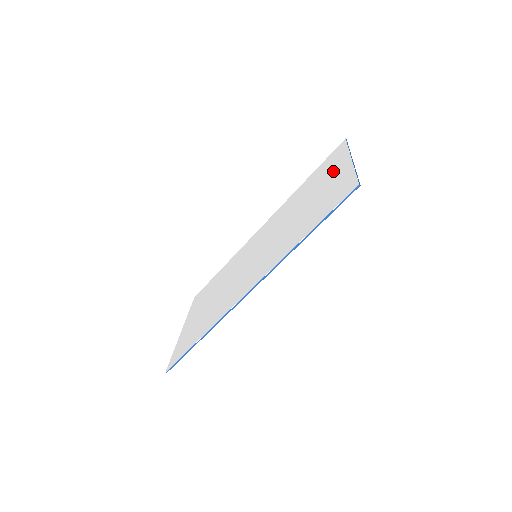
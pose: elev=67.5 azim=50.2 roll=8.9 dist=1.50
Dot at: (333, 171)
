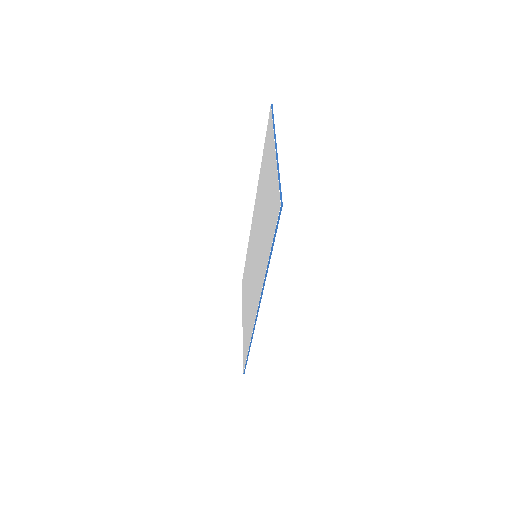
Dot at: (270, 161)
